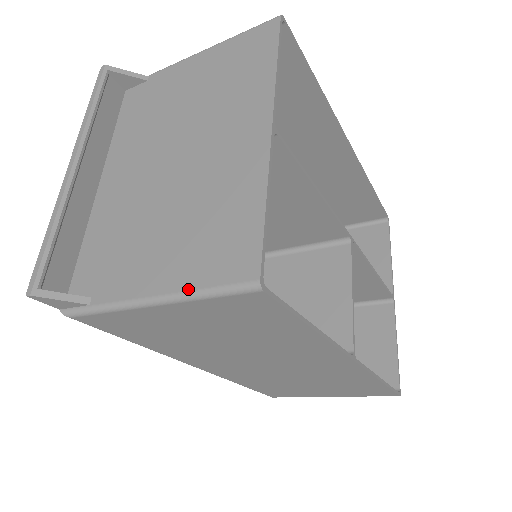
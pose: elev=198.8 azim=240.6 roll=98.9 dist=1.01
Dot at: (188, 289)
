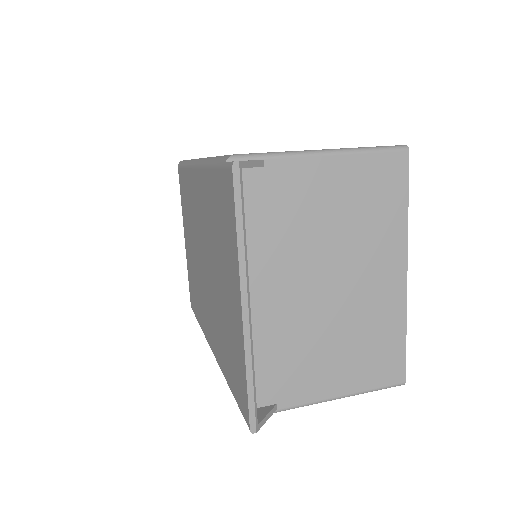
Dot at: (361, 391)
